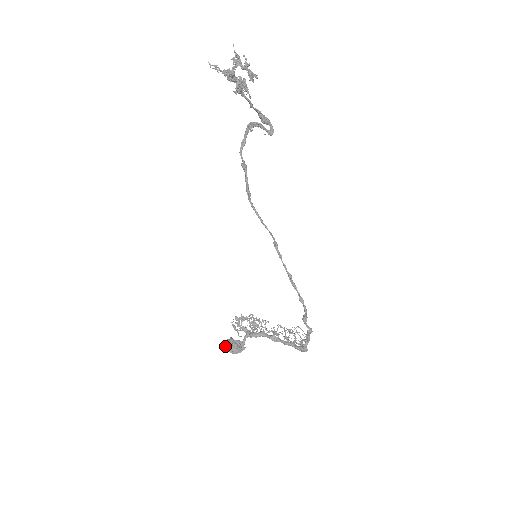
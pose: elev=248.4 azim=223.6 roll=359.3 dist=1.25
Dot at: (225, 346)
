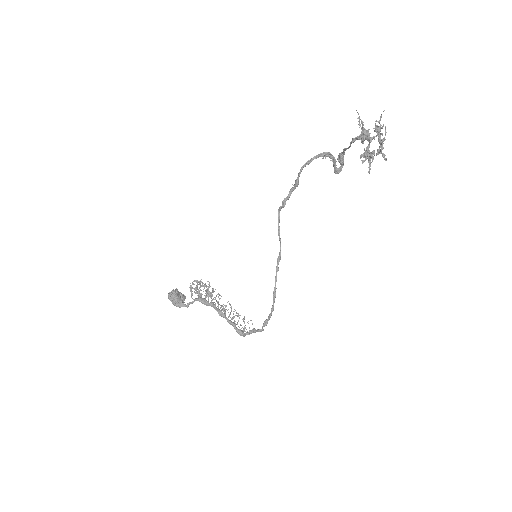
Dot at: (170, 296)
